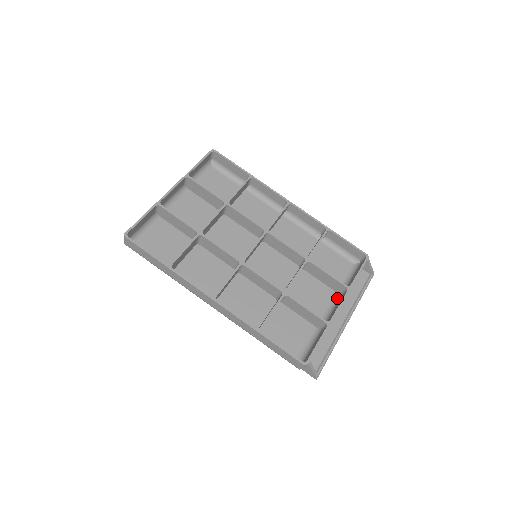
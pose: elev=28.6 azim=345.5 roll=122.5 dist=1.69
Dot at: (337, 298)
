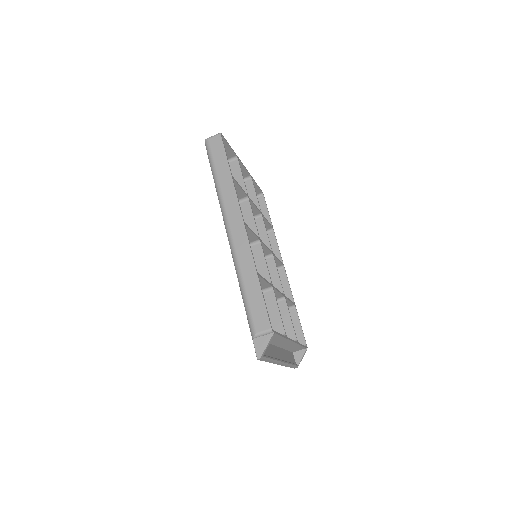
Dot at: occluded
